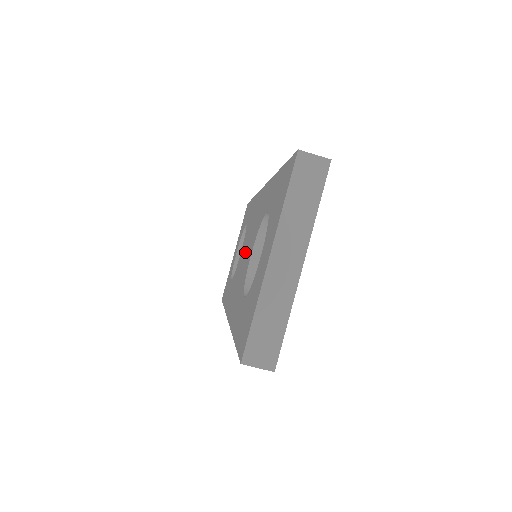
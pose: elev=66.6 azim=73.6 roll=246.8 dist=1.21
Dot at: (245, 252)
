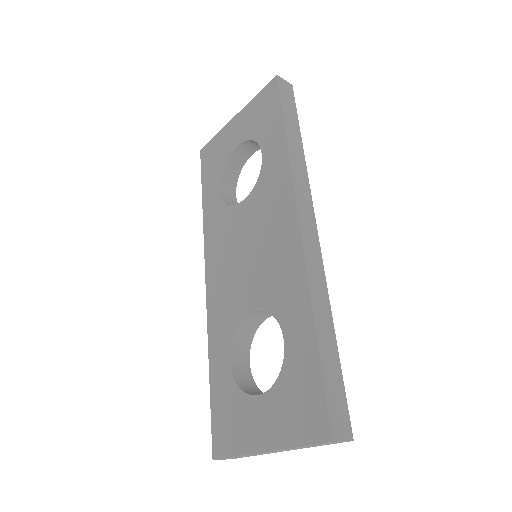
Dot at: (247, 251)
